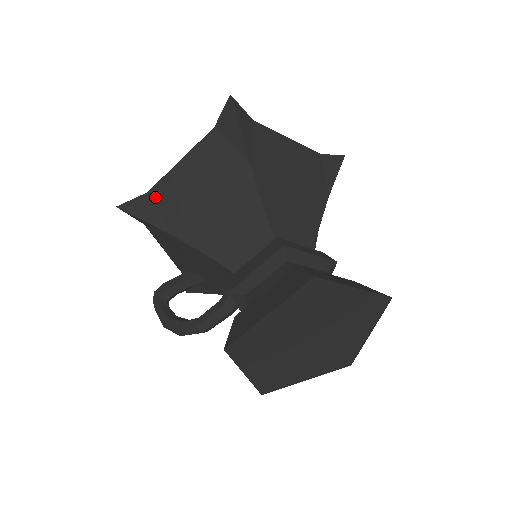
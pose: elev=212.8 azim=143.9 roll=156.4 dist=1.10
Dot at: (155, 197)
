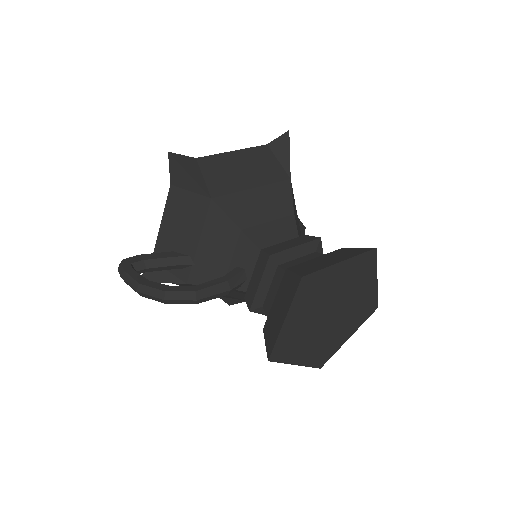
Dot at: (203, 164)
